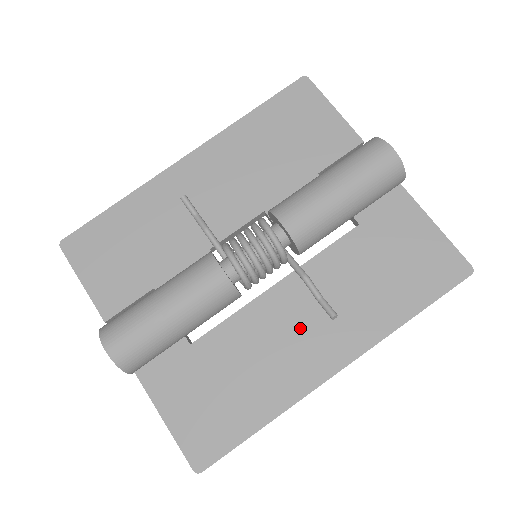
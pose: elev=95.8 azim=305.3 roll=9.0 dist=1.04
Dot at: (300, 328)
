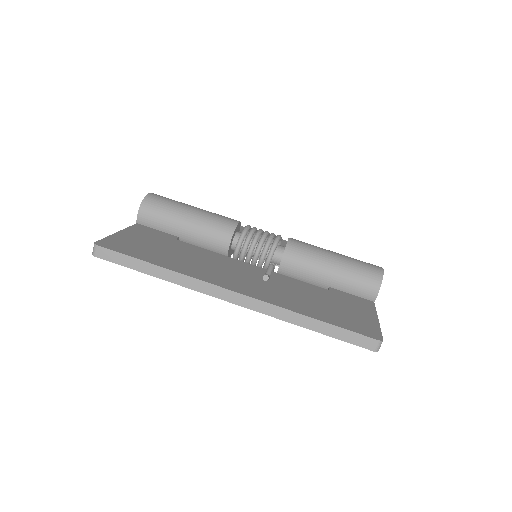
Dot at: (239, 274)
